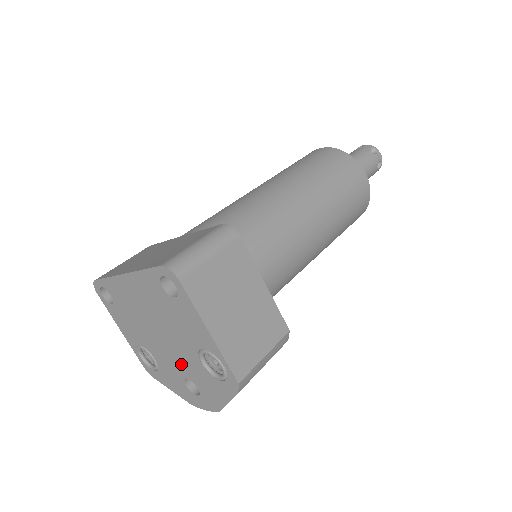
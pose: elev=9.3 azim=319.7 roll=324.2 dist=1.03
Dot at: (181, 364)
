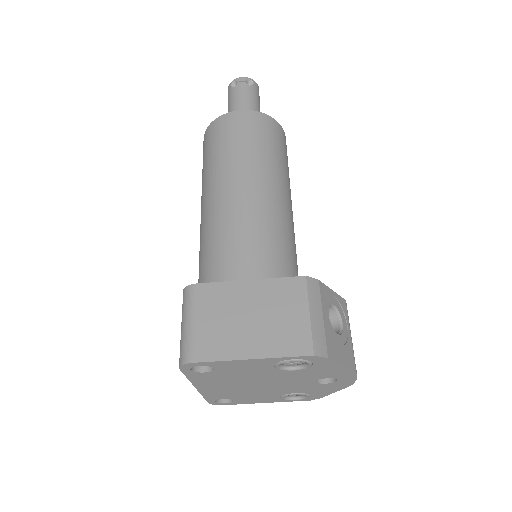
Dot at: (297, 381)
